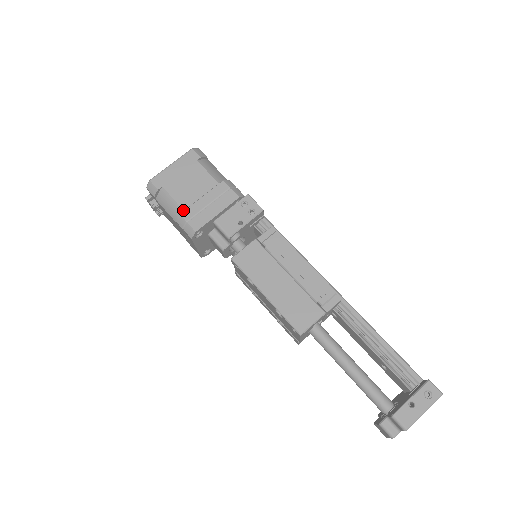
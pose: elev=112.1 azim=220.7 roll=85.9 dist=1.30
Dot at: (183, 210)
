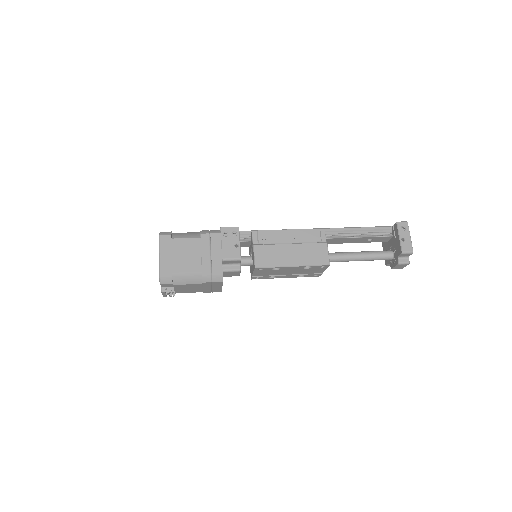
Dot at: (201, 272)
